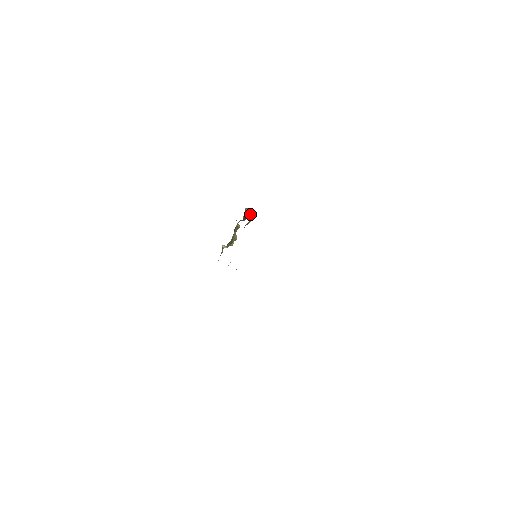
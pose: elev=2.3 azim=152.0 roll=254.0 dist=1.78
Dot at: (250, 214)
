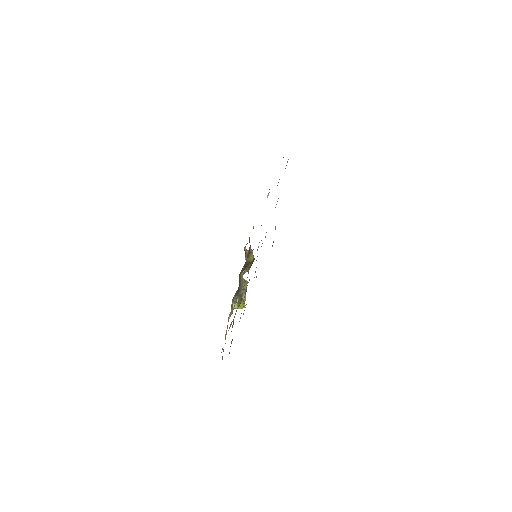
Dot at: (253, 258)
